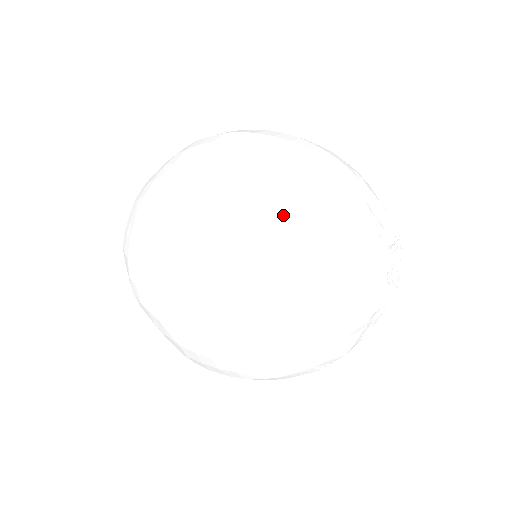
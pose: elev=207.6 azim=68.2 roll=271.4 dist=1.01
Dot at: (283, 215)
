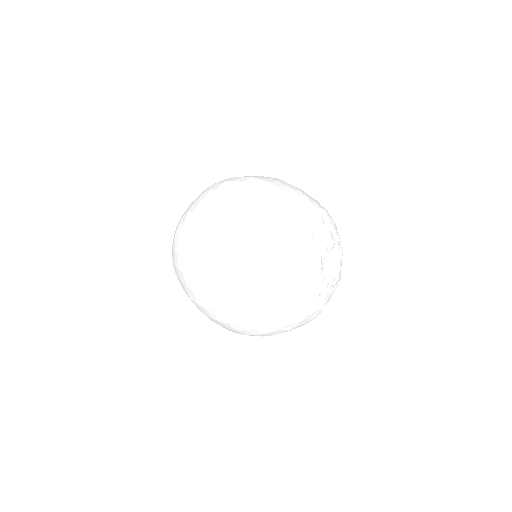
Dot at: (246, 238)
